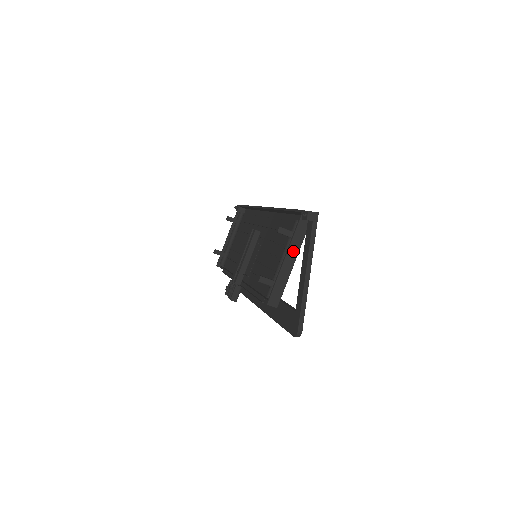
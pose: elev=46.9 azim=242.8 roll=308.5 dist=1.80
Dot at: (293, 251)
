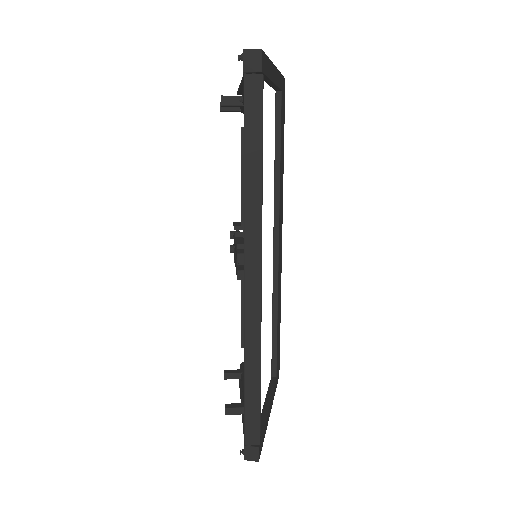
Dot at: occluded
